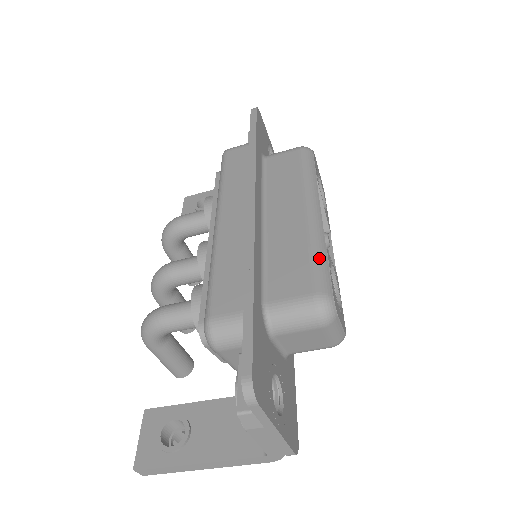
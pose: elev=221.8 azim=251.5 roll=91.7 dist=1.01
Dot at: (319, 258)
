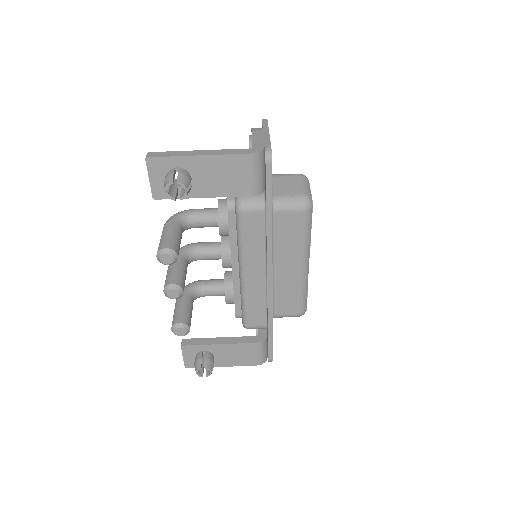
Dot at: occluded
